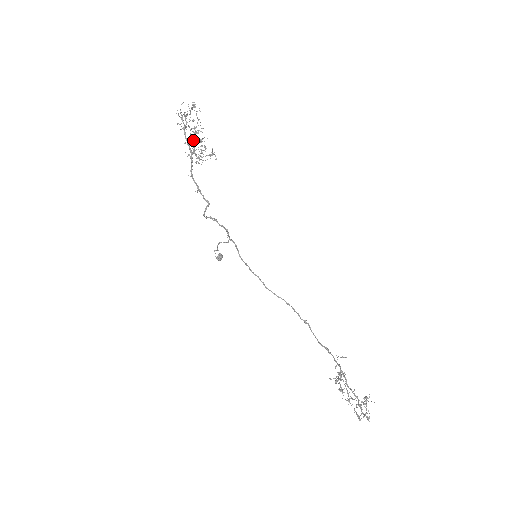
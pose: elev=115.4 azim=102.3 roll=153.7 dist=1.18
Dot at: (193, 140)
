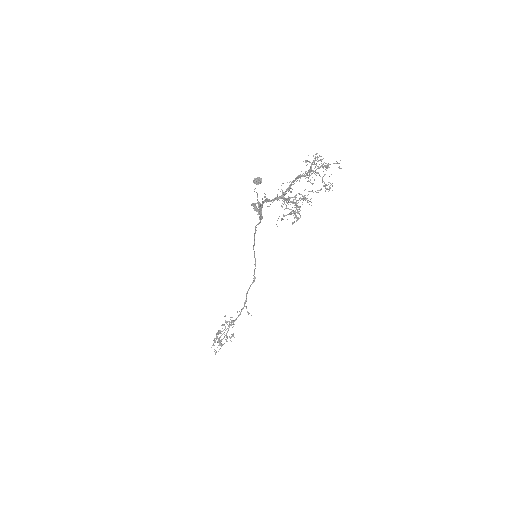
Dot at: (294, 197)
